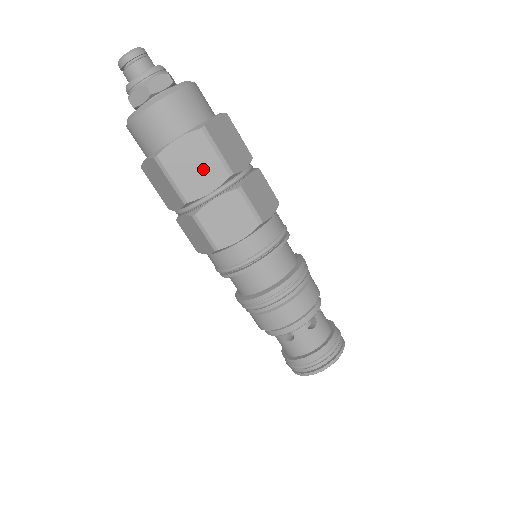
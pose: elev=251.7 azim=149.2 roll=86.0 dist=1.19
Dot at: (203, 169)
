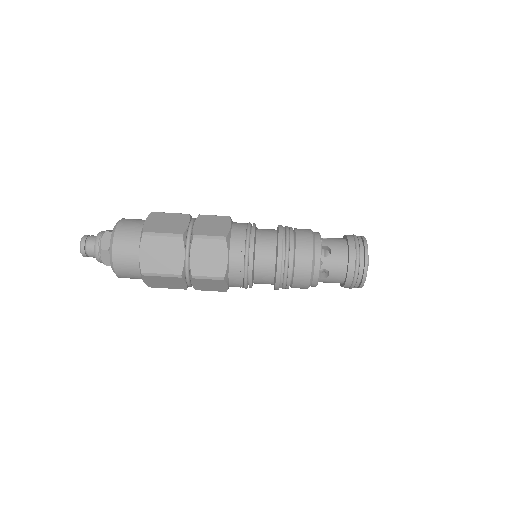
Dot at: (173, 221)
